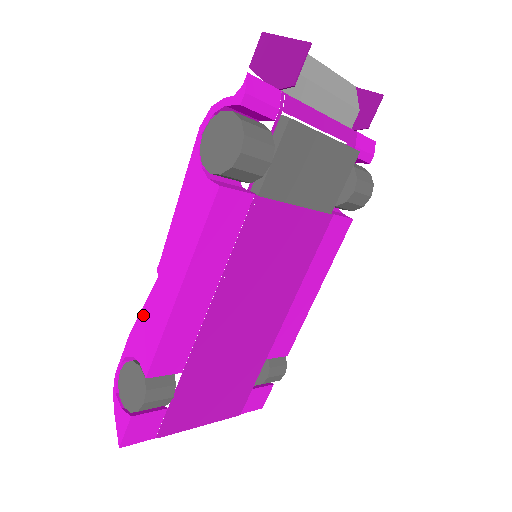
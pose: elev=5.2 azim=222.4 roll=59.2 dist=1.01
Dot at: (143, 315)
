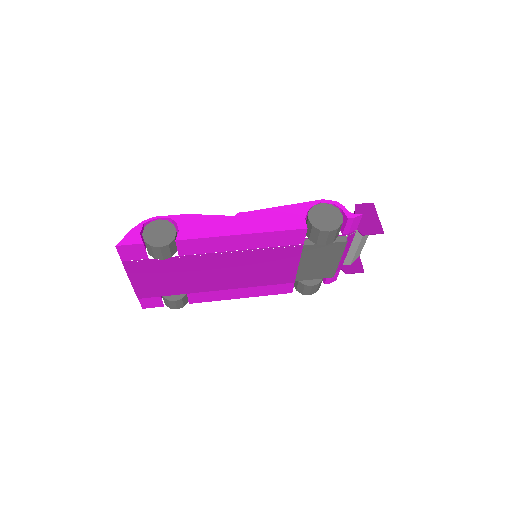
Dot at: (206, 218)
